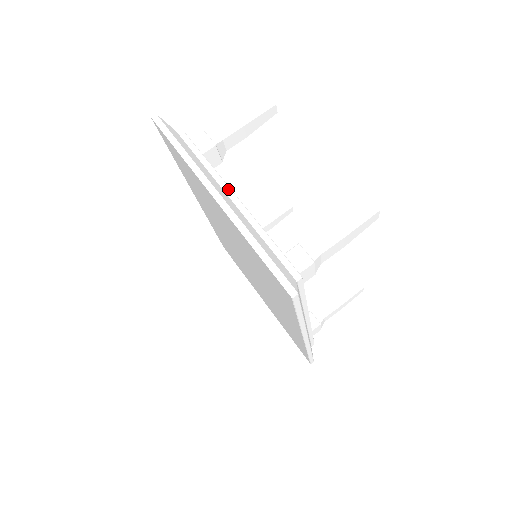
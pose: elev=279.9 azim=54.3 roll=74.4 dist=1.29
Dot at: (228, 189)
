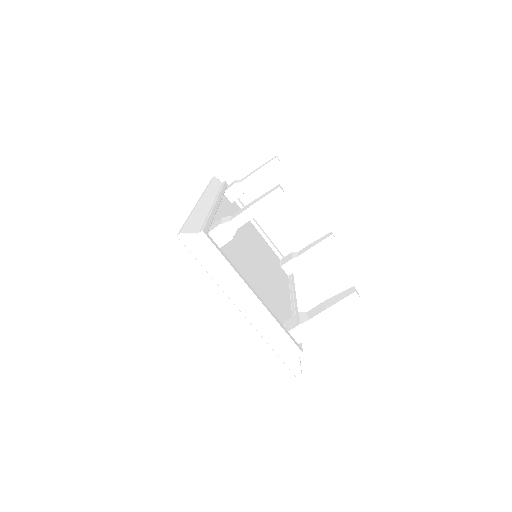
Dot at: (249, 290)
